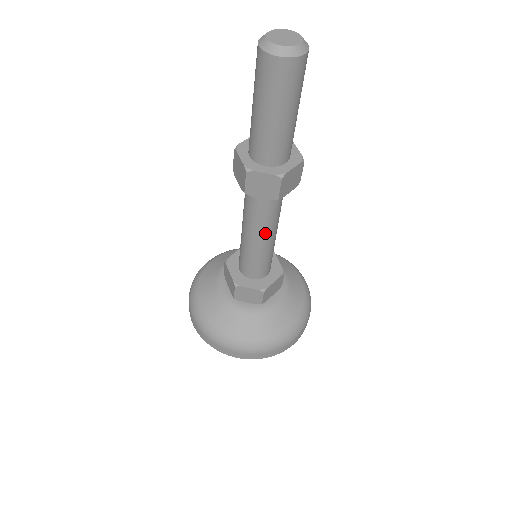
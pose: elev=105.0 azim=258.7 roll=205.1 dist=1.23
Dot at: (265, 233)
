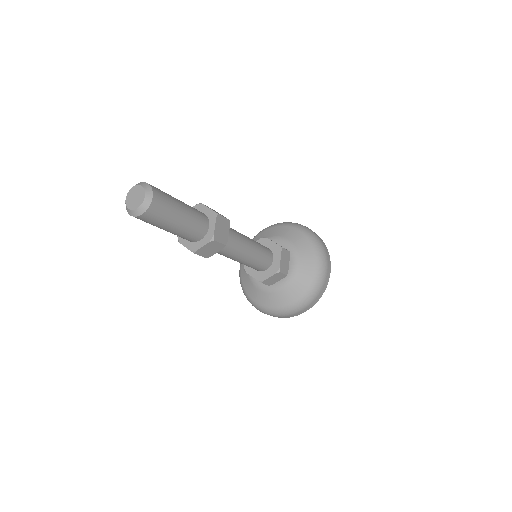
Dot at: (243, 253)
